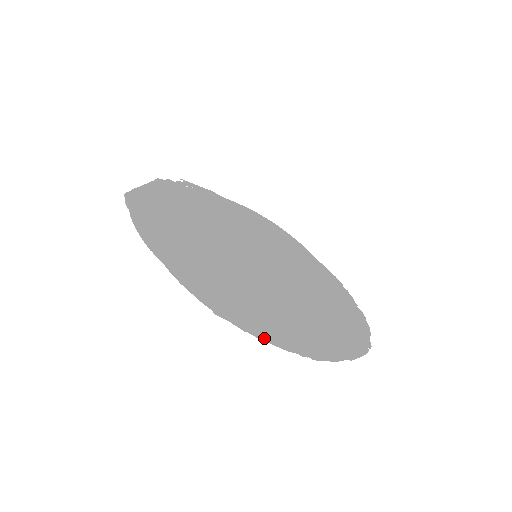
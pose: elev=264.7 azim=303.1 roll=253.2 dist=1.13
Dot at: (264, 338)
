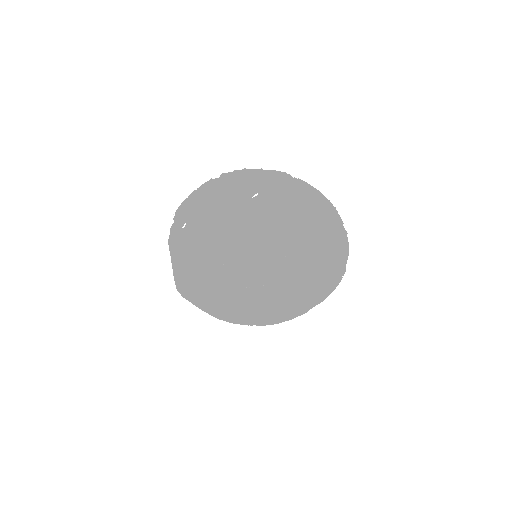
Dot at: (278, 322)
